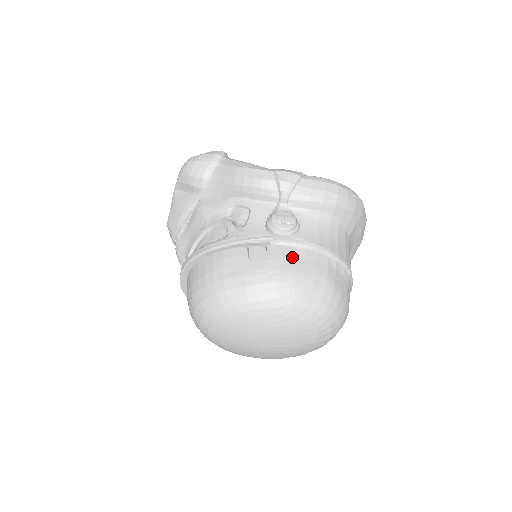
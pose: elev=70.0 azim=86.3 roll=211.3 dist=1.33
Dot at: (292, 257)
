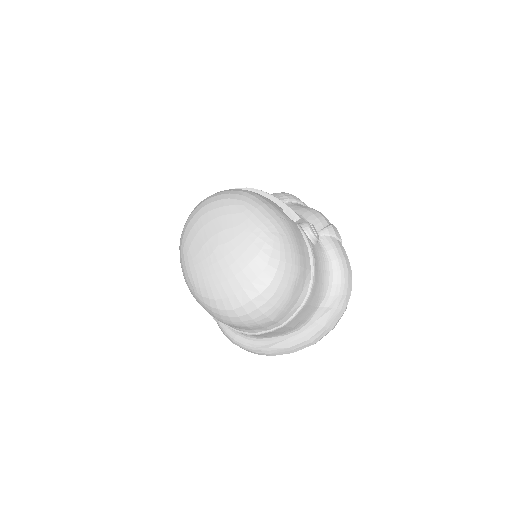
Dot at: (299, 236)
